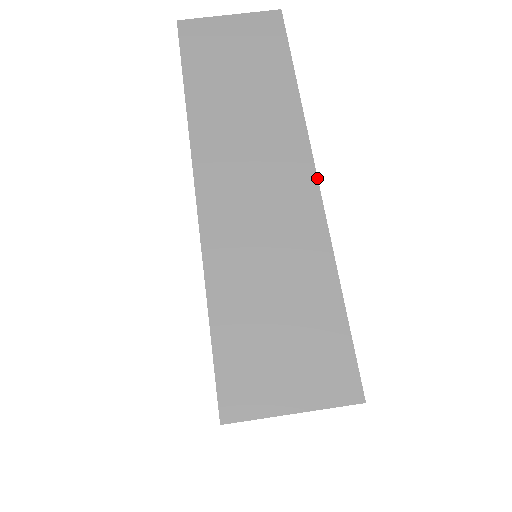
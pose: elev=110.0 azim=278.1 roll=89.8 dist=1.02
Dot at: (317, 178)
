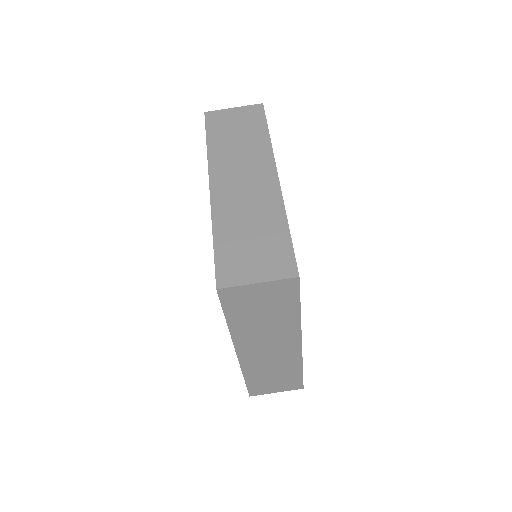
Dot at: occluded
